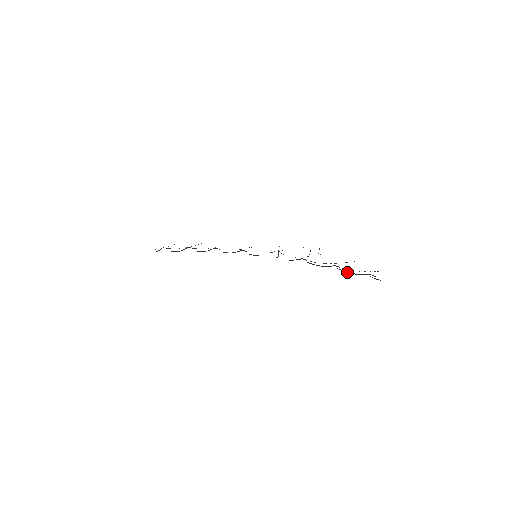
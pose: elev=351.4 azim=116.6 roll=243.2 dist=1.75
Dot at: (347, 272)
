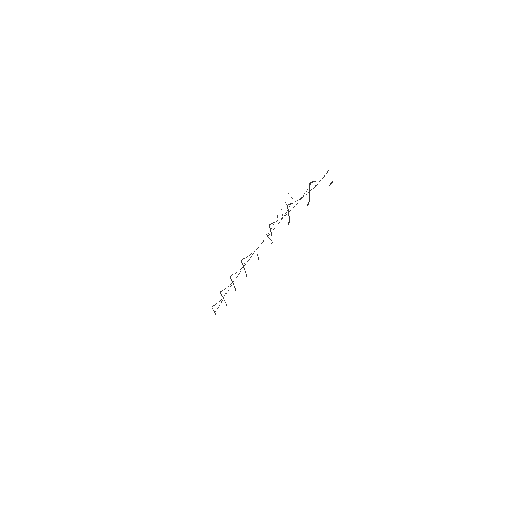
Dot at: occluded
